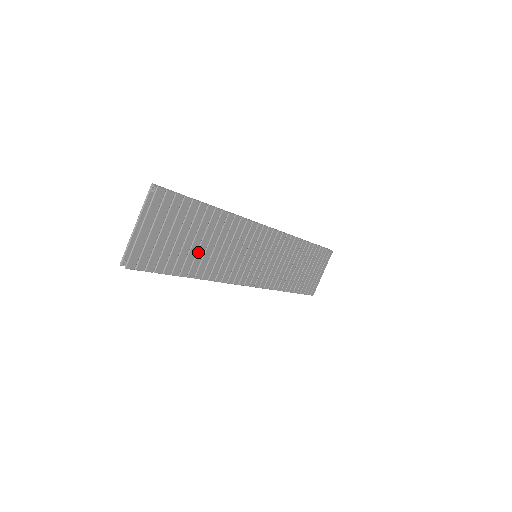
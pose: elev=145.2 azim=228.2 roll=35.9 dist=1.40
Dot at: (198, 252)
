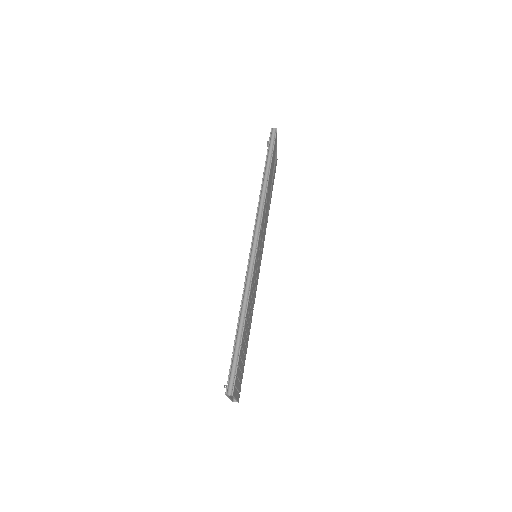
Dot at: (247, 335)
